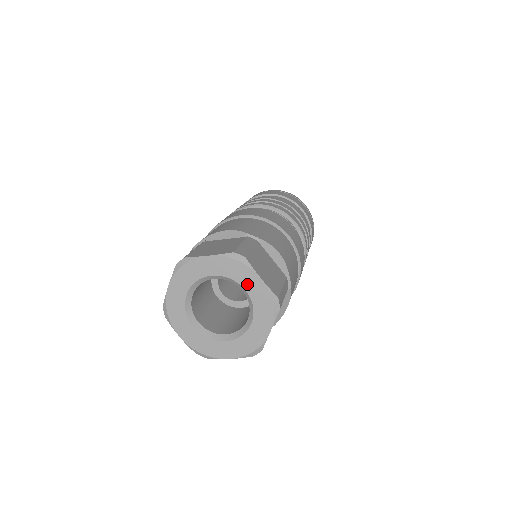
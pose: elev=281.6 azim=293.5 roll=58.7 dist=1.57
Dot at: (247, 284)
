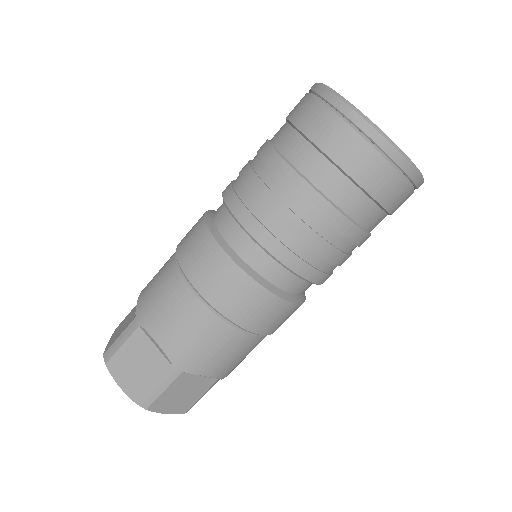
Dot at: occluded
